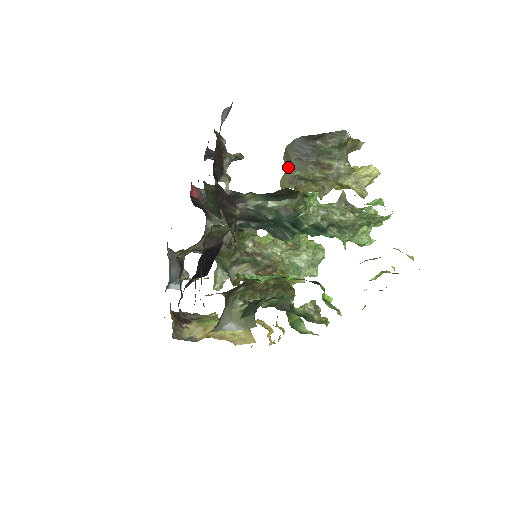
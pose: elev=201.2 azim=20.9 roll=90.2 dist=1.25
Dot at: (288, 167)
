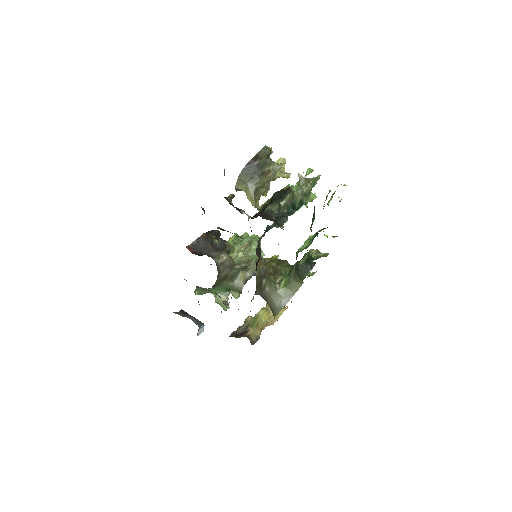
Dot at: (247, 187)
